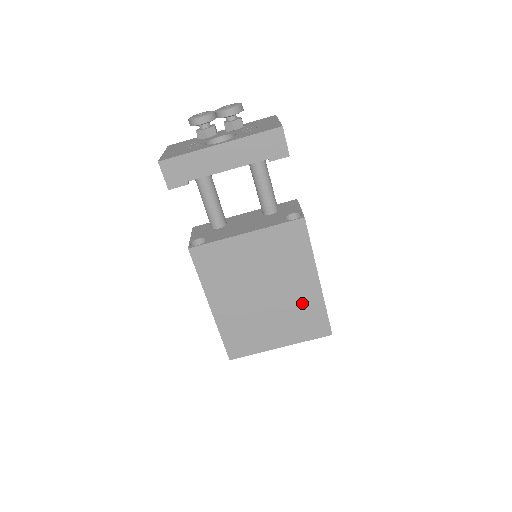
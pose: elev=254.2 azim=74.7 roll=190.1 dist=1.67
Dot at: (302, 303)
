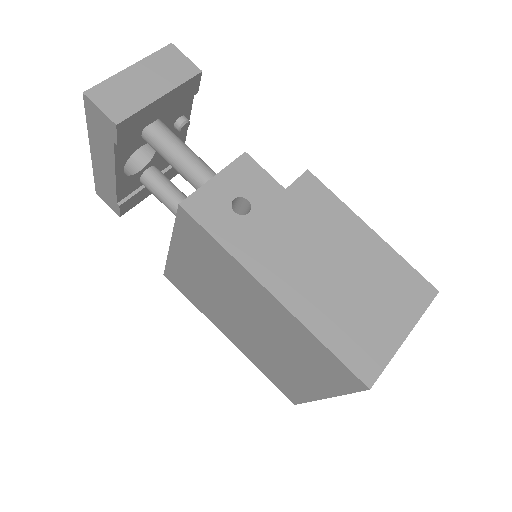
Dot at: (288, 333)
